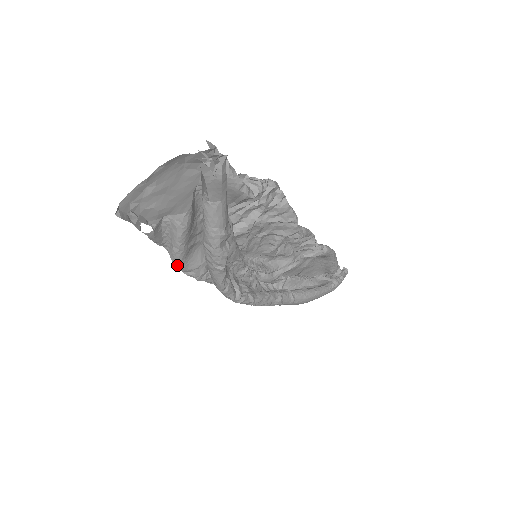
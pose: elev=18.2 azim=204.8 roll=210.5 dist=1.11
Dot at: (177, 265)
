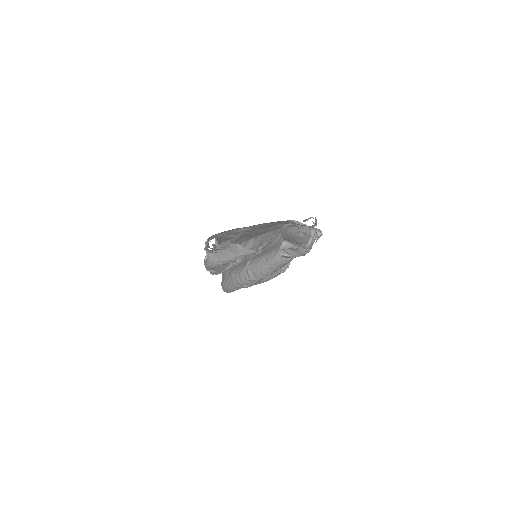
Dot at: (208, 267)
